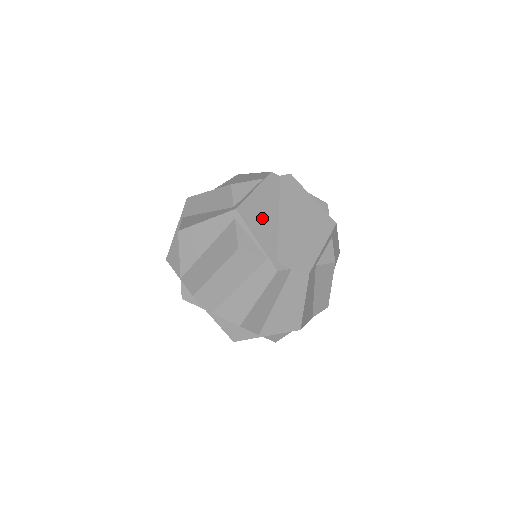
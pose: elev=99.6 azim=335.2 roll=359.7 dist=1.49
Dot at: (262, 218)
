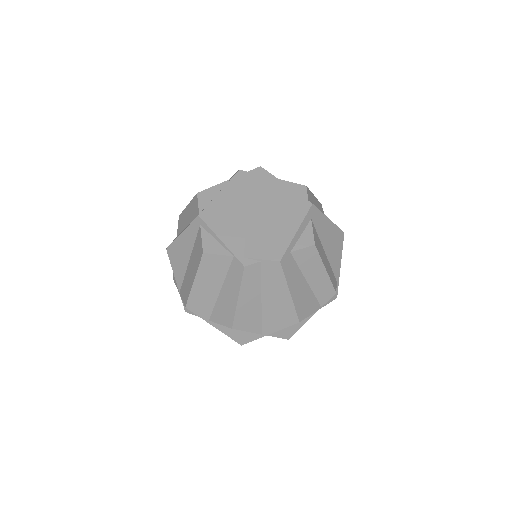
Dot at: (227, 218)
